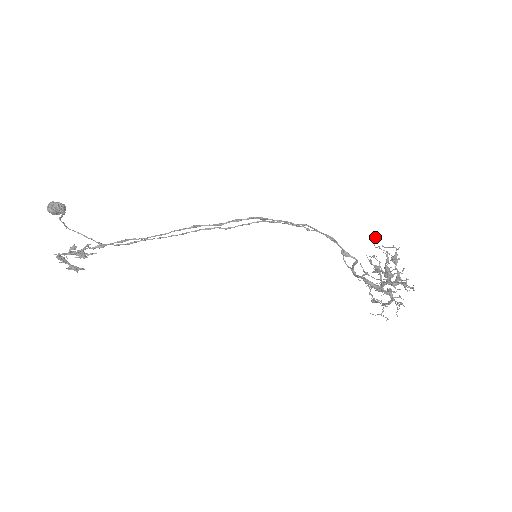
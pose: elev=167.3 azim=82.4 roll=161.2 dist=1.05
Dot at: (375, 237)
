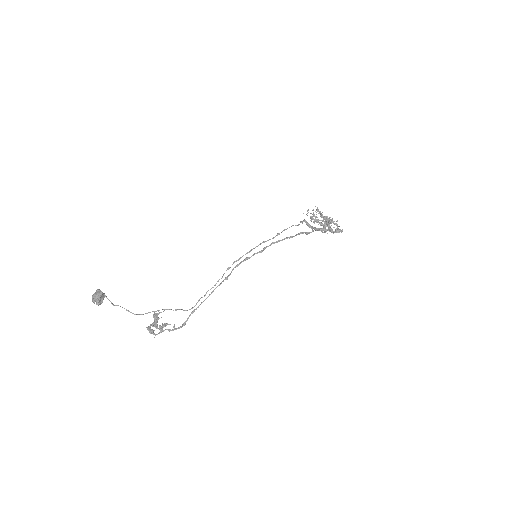
Dot at: occluded
